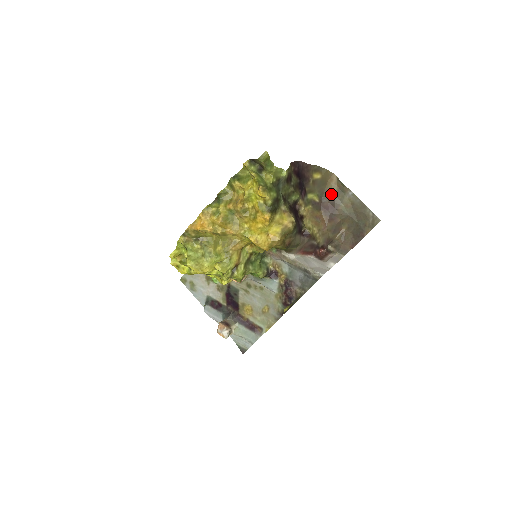
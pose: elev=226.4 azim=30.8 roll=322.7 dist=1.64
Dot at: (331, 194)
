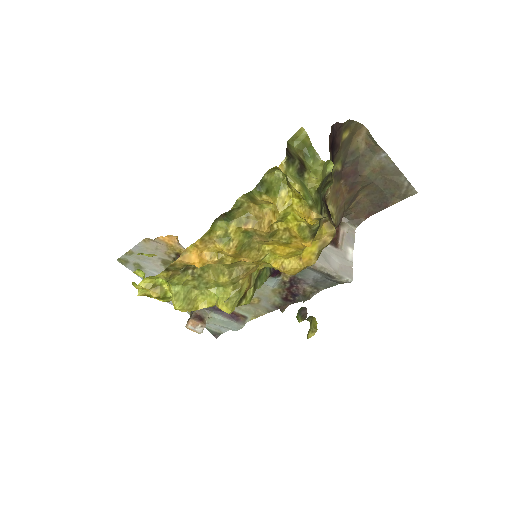
Dot at: (355, 155)
